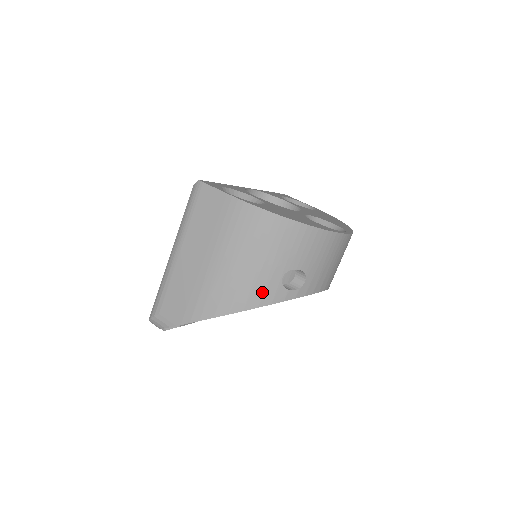
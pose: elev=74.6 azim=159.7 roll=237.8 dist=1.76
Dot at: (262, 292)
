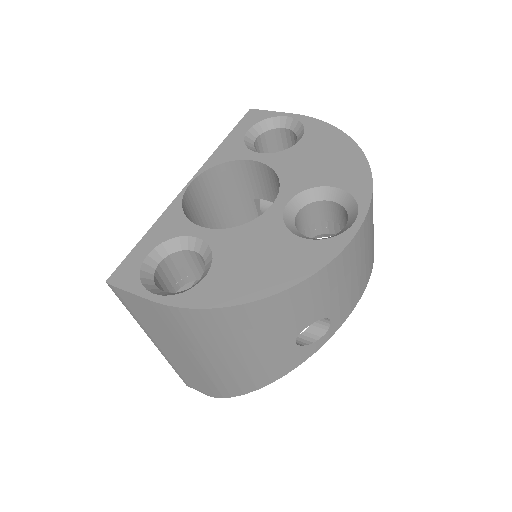
Dot at: (280, 364)
